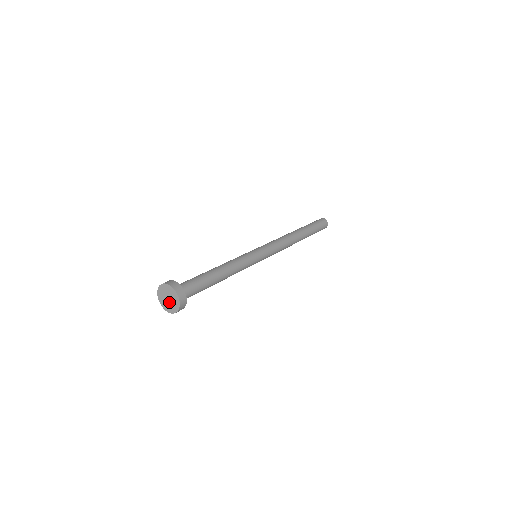
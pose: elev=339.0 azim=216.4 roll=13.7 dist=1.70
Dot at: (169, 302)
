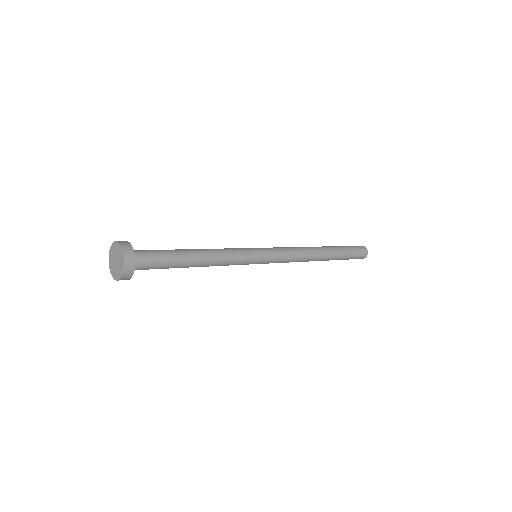
Dot at: (116, 265)
